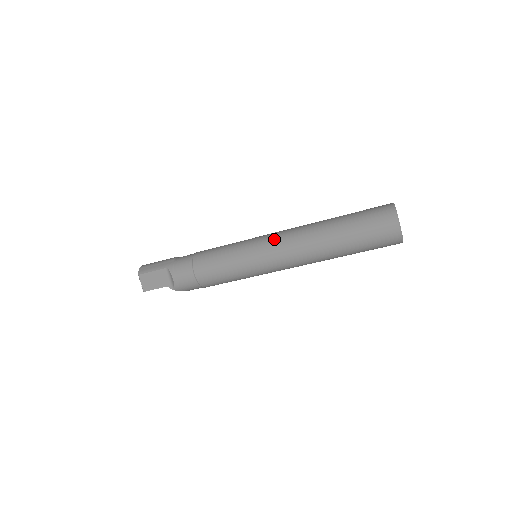
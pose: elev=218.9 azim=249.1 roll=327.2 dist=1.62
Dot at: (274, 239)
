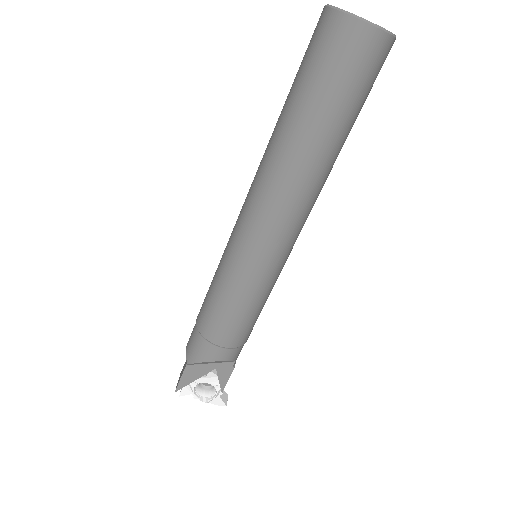
Dot at: occluded
